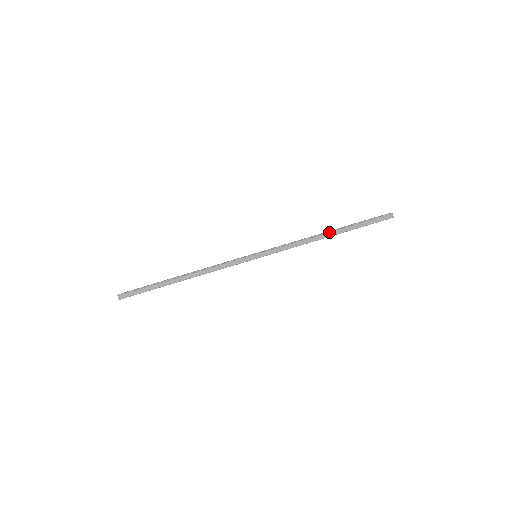
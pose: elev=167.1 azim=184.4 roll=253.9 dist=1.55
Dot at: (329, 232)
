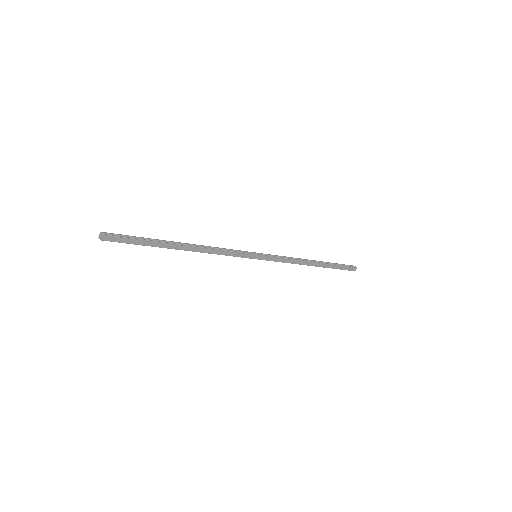
Dot at: (316, 262)
